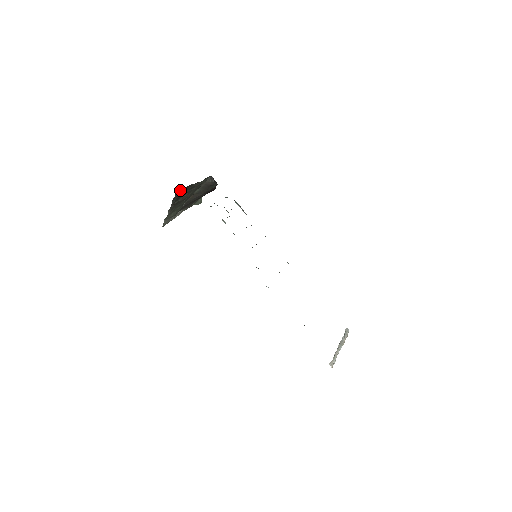
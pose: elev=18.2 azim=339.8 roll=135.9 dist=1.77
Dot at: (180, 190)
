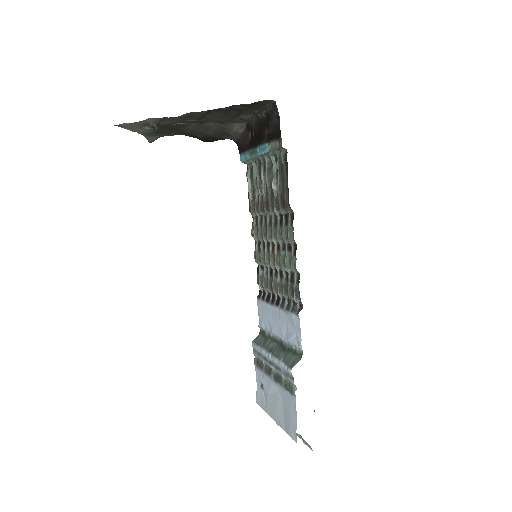
Dot at: (262, 103)
